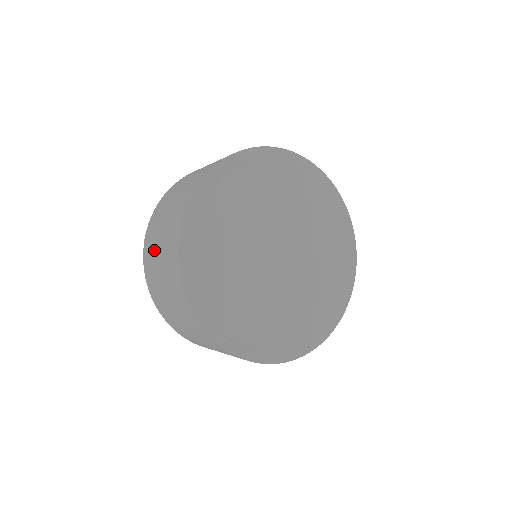
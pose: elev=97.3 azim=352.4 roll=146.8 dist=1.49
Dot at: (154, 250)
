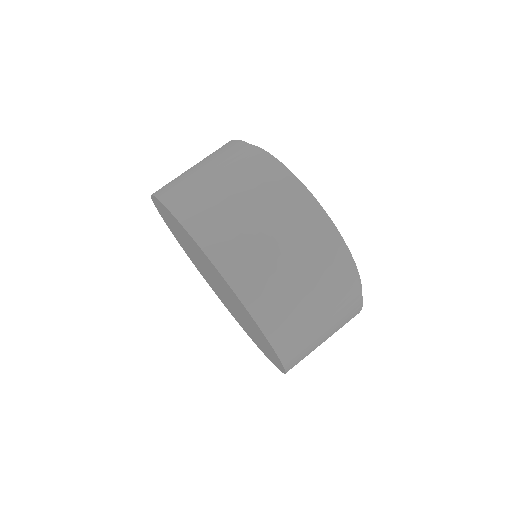
Dot at: (233, 221)
